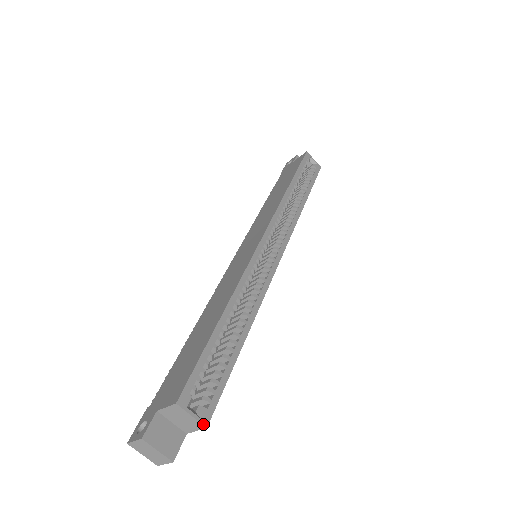
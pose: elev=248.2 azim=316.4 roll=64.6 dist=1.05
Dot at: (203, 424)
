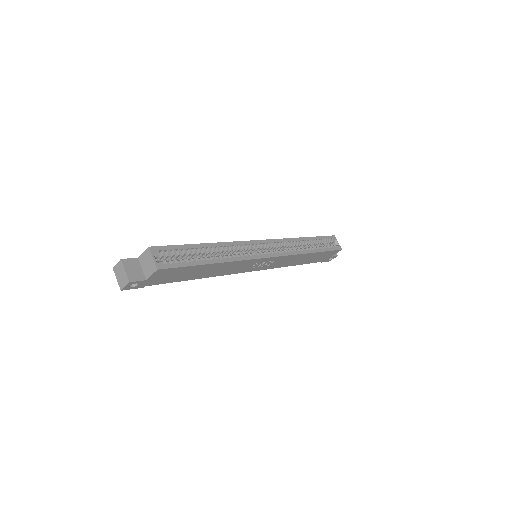
Dot at: (157, 266)
